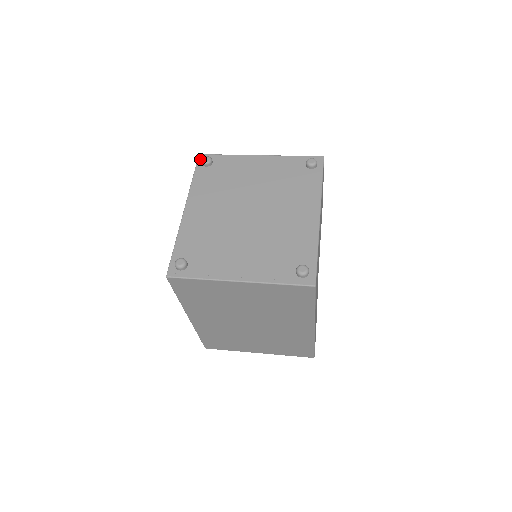
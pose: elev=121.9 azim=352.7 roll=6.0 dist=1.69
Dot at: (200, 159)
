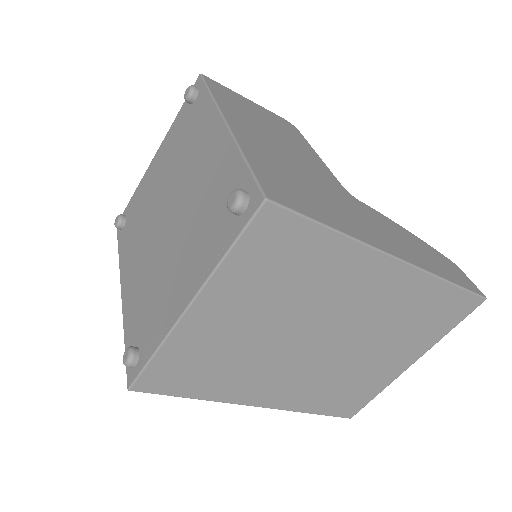
Dot at: occluded
